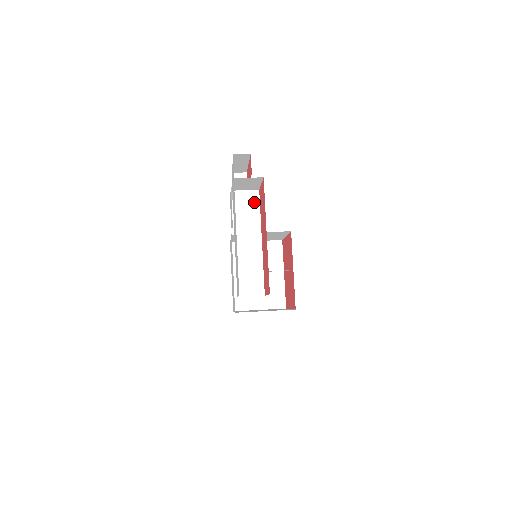
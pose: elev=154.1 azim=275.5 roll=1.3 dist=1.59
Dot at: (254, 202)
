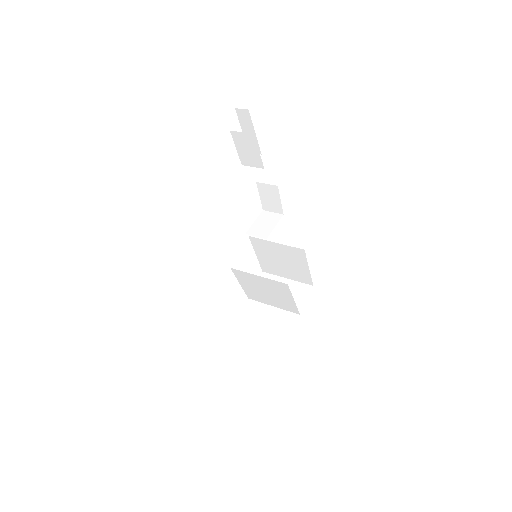
Dot at: (254, 176)
